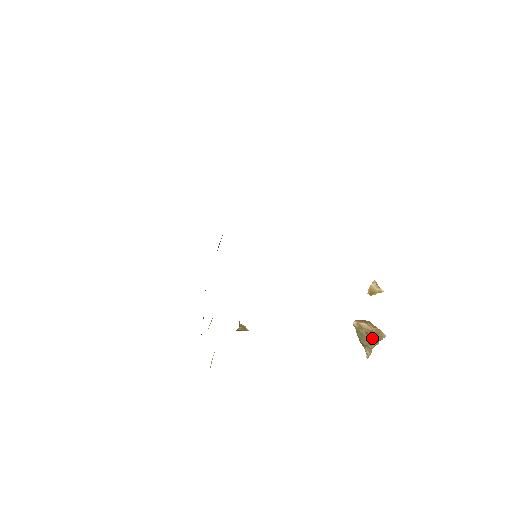
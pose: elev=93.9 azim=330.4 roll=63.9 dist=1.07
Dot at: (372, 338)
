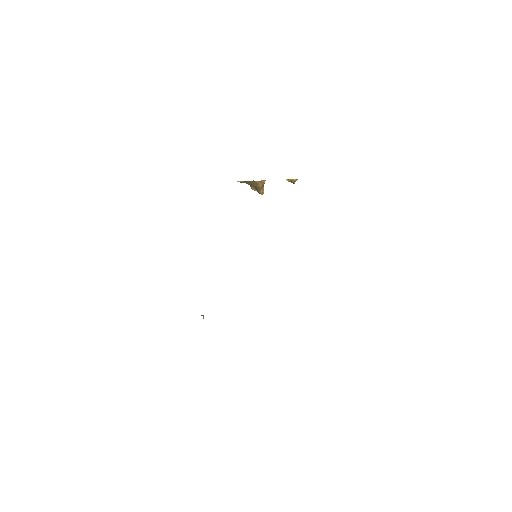
Dot at: (254, 188)
